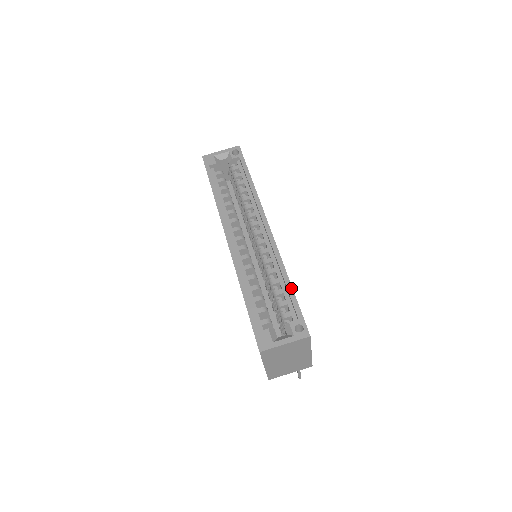
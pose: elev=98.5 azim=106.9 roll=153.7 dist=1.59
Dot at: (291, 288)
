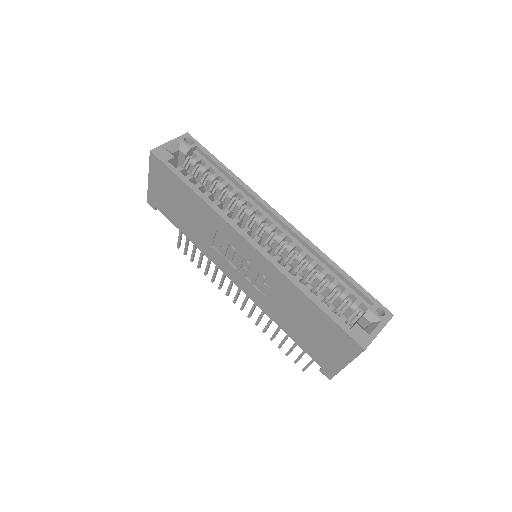
Dot at: (347, 275)
